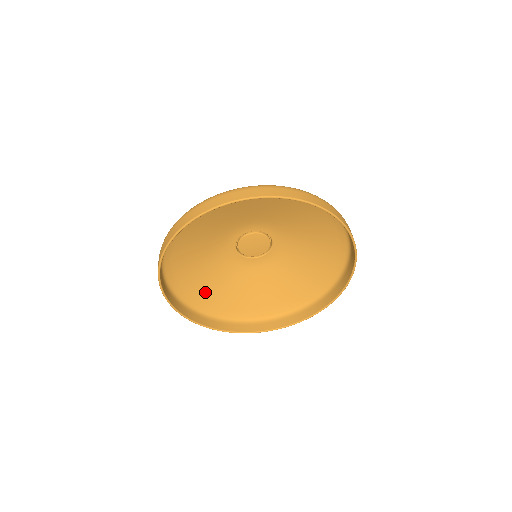
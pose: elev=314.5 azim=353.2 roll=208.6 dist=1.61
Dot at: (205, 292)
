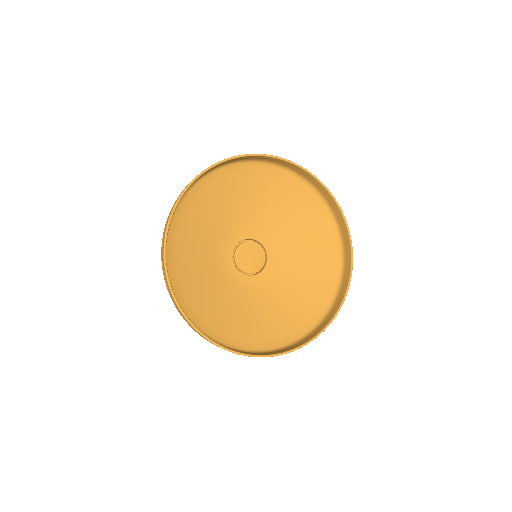
Dot at: (239, 328)
